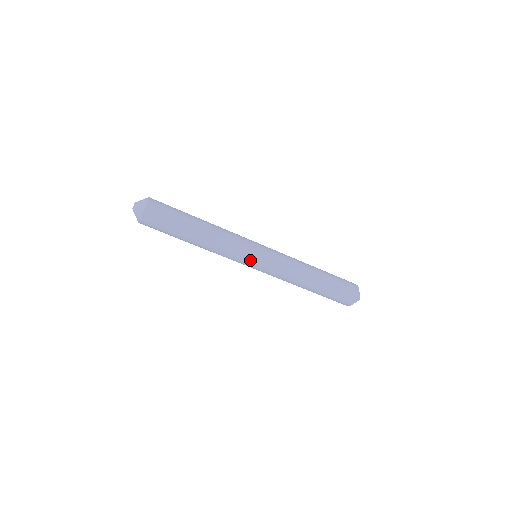
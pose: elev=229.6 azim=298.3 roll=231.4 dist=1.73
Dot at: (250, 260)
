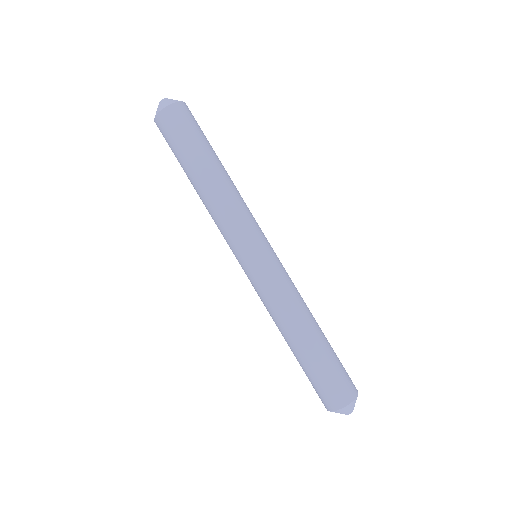
Dot at: (244, 250)
